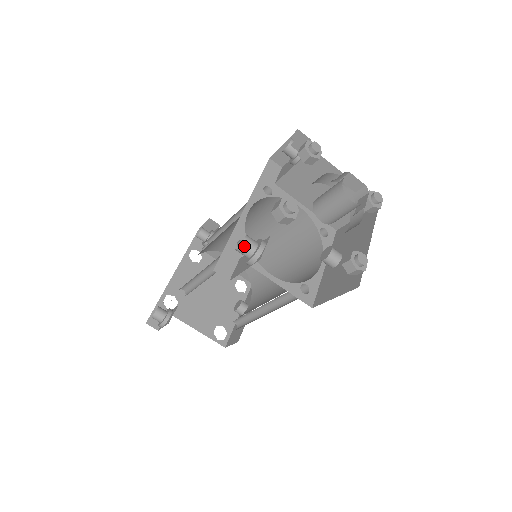
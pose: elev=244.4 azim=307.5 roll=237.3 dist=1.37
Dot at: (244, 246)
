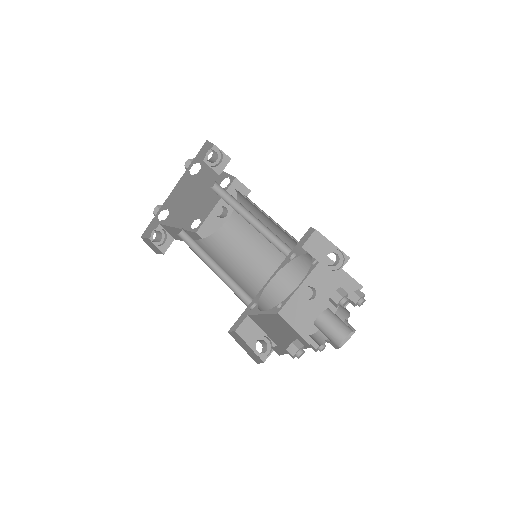
Dot at: occluded
